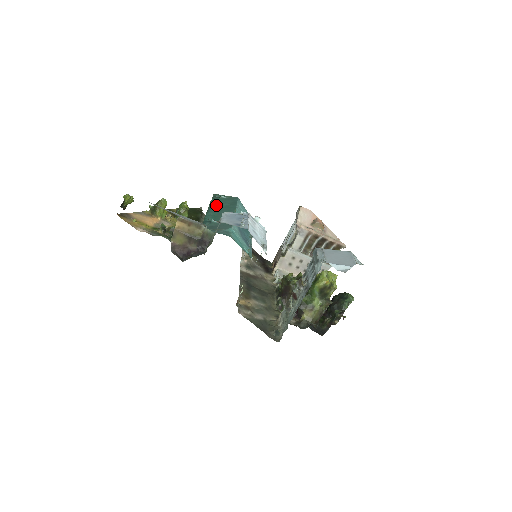
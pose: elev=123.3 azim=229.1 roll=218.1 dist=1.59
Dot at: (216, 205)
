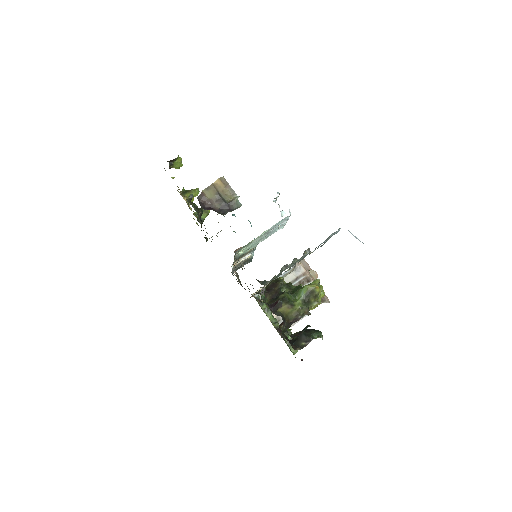
Dot at: occluded
